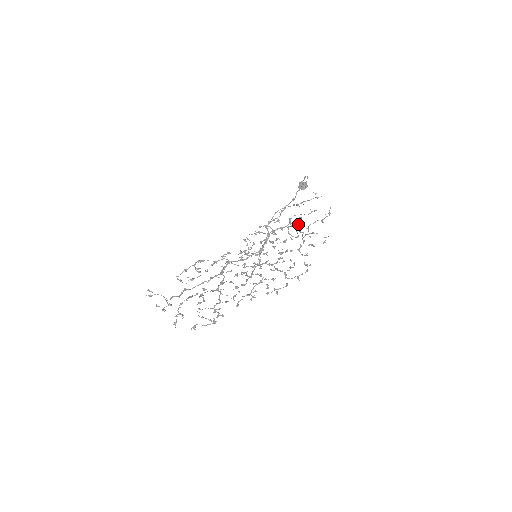
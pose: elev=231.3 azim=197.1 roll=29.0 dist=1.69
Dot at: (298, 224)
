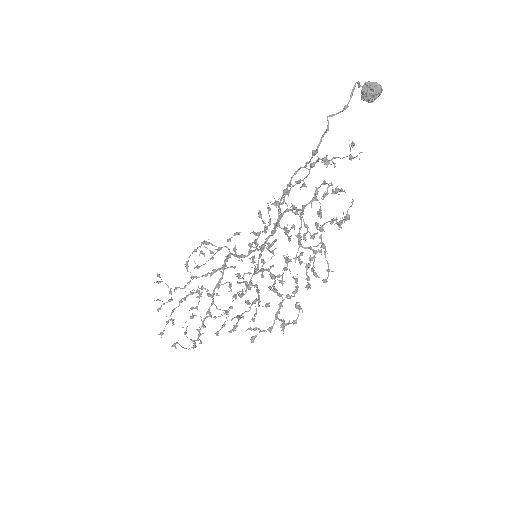
Dot at: occluded
